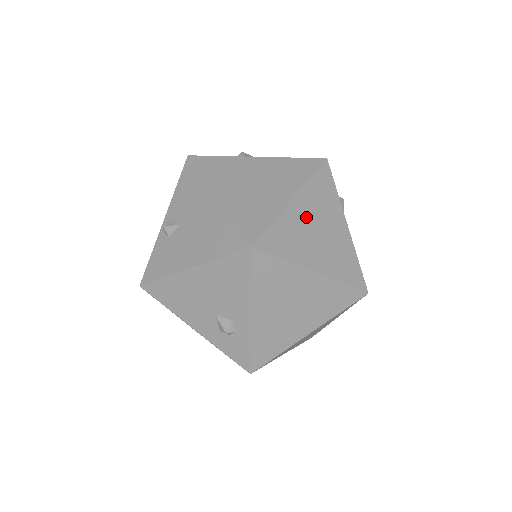
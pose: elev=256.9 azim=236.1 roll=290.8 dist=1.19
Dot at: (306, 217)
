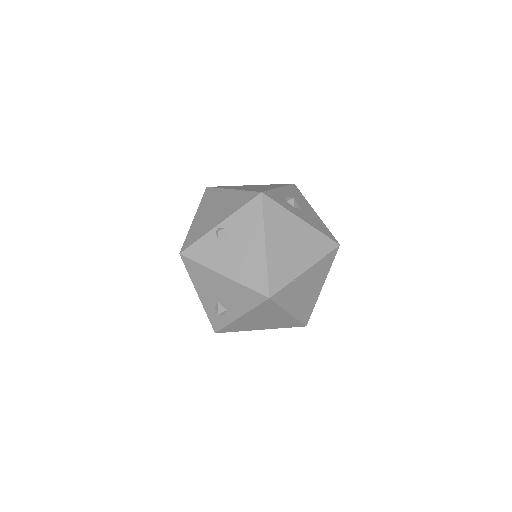
Dot at: (306, 282)
